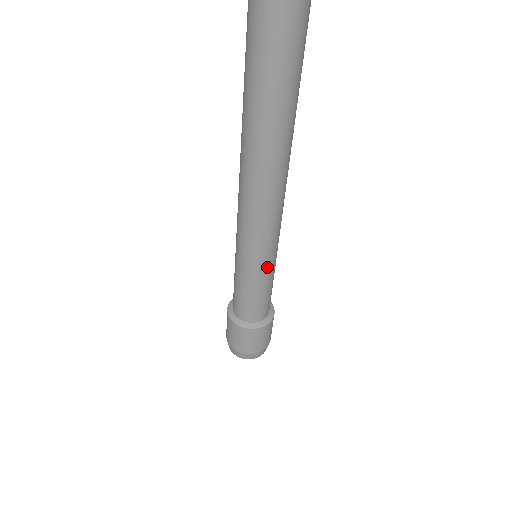
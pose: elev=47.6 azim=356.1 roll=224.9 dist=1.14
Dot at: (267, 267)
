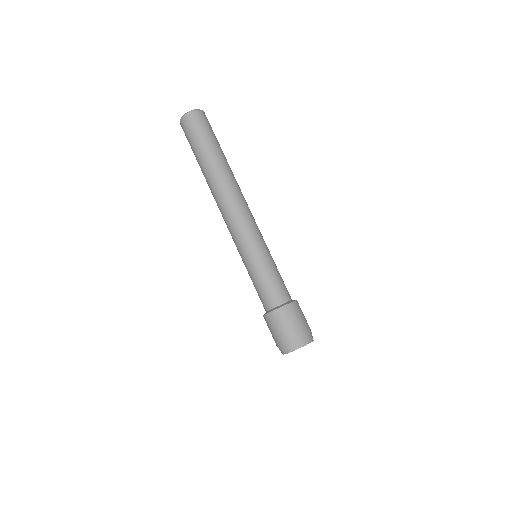
Dot at: (254, 253)
